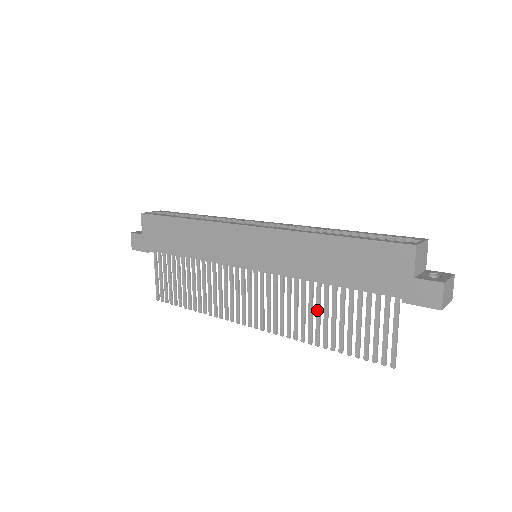
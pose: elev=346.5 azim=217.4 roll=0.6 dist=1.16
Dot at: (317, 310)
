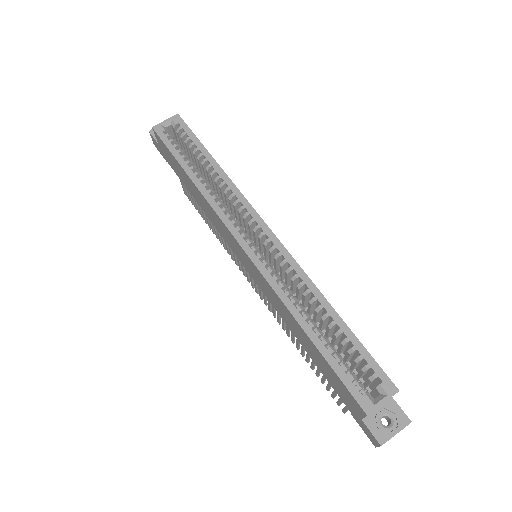
Dot at: occluded
